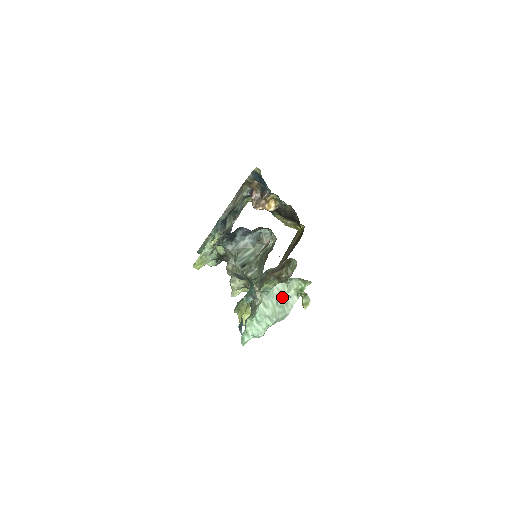
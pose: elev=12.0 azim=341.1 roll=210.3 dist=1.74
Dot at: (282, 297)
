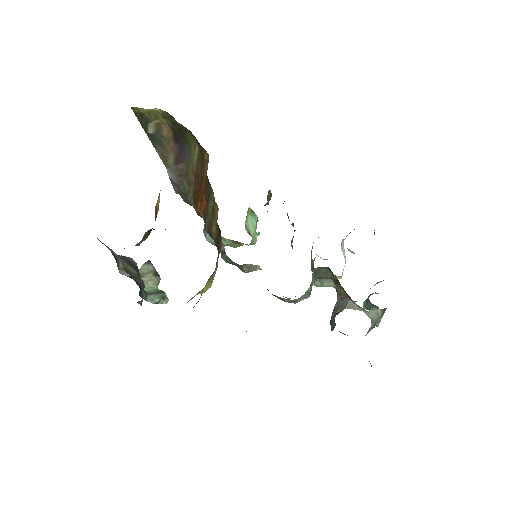
Dot at: (342, 251)
